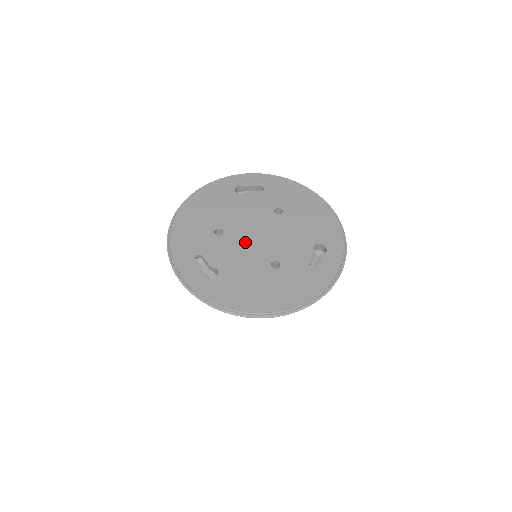
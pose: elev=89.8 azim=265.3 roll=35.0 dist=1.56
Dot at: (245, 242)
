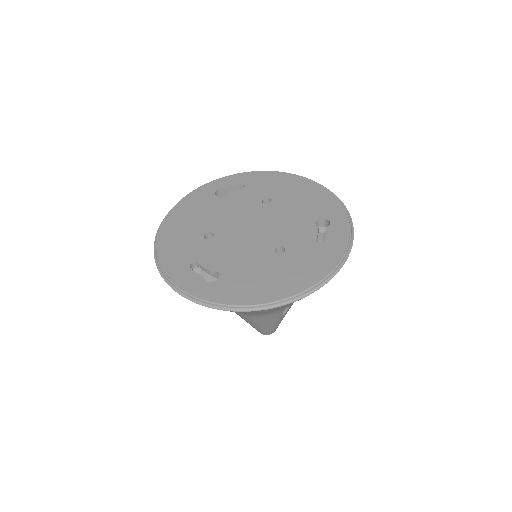
Dot at: (240, 238)
